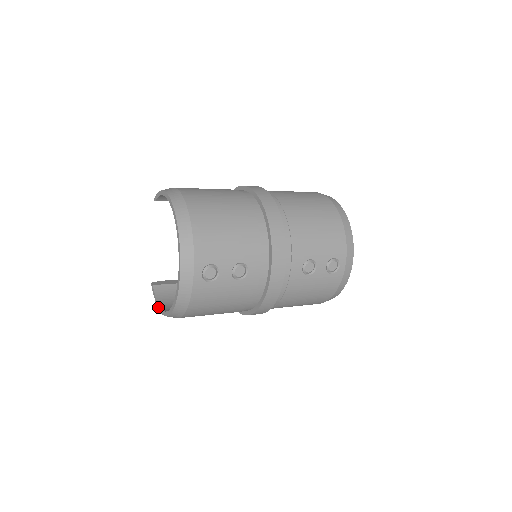
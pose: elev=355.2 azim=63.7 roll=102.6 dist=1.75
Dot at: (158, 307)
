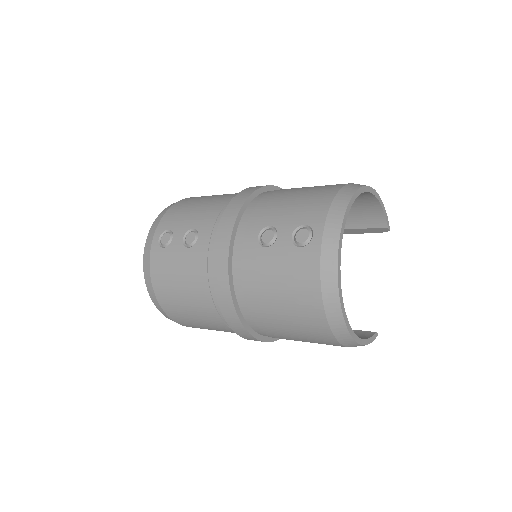
Dot at: occluded
